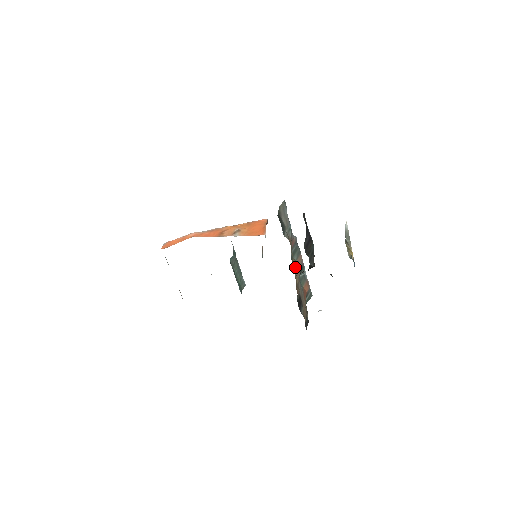
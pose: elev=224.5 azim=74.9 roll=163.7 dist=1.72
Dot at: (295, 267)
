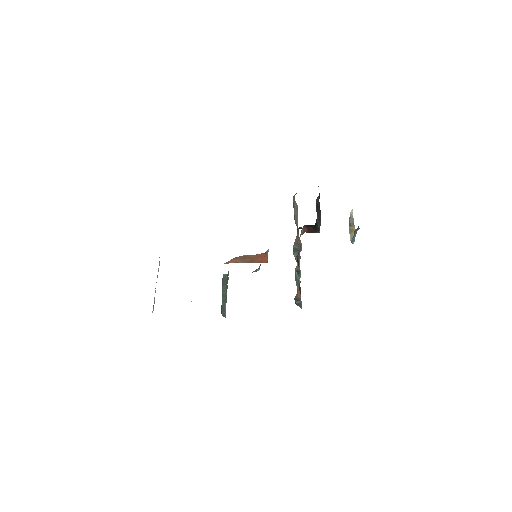
Dot at: (299, 238)
